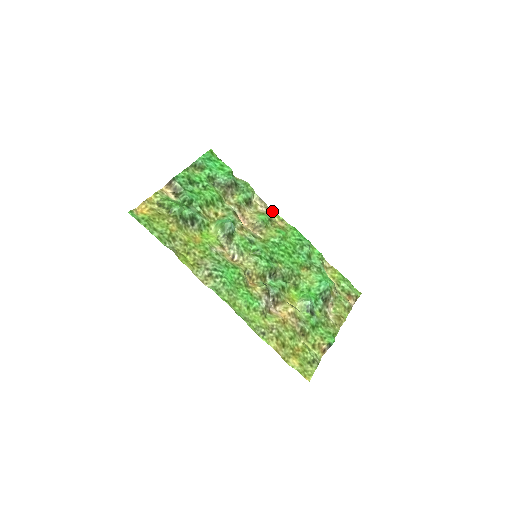
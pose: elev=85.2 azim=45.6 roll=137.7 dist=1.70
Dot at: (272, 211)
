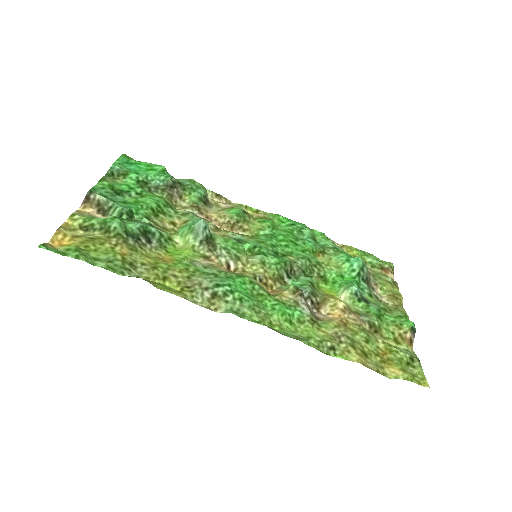
Dot at: occluded
